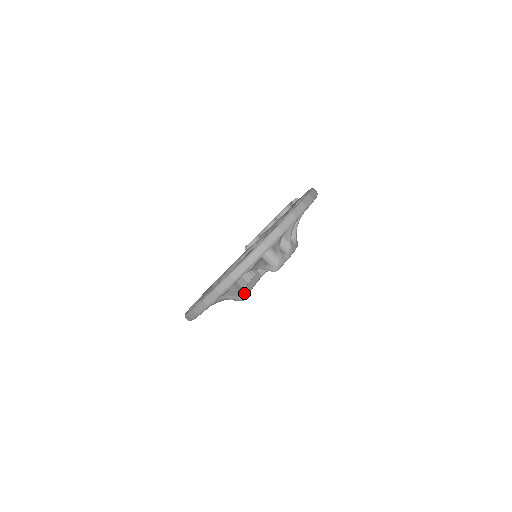
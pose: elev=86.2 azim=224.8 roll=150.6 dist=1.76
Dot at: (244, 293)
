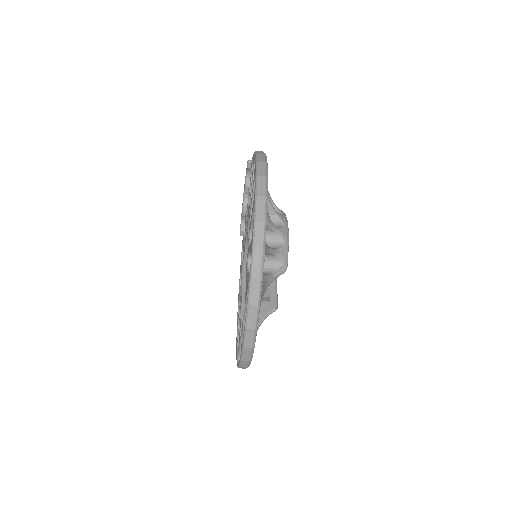
Dot at: (273, 300)
